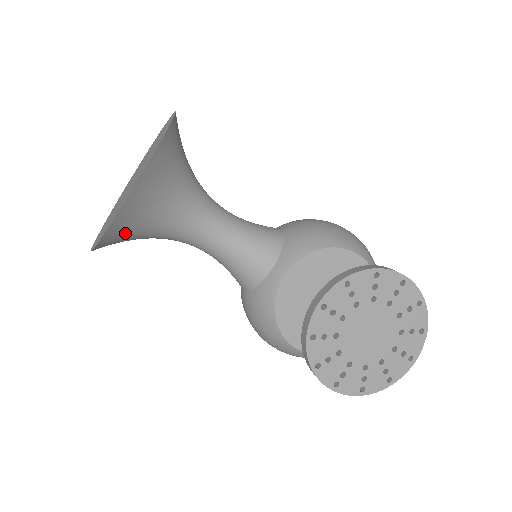
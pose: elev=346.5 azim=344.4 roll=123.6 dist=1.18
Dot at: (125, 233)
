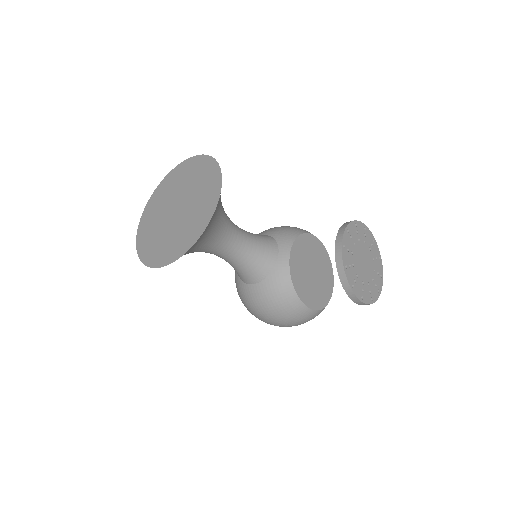
Dot at: (203, 237)
